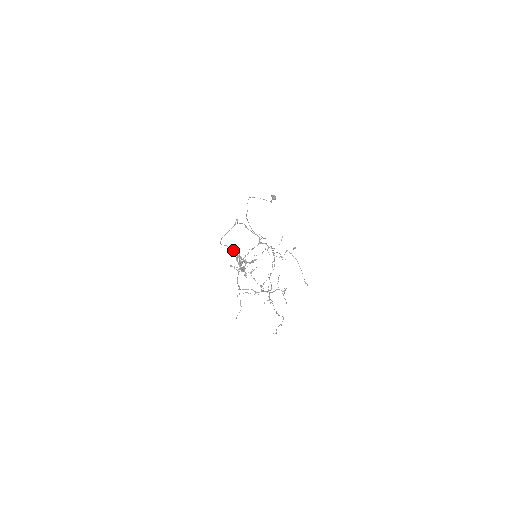
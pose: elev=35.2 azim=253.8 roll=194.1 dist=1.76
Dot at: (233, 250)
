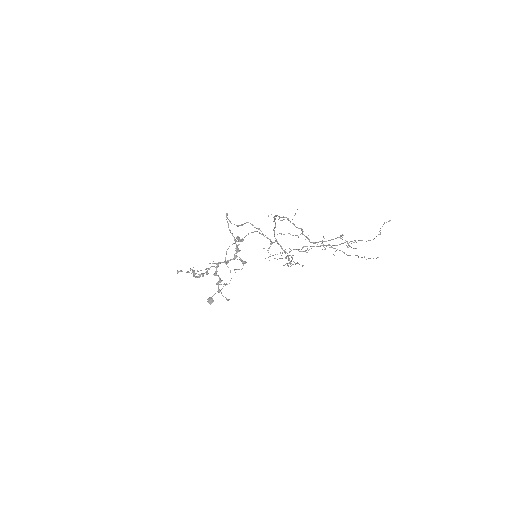
Dot at: occluded
